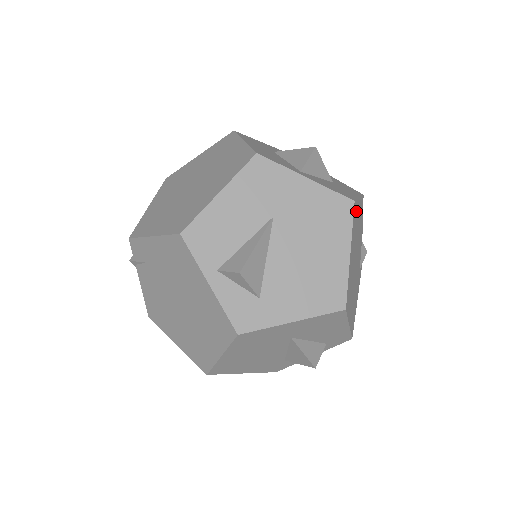
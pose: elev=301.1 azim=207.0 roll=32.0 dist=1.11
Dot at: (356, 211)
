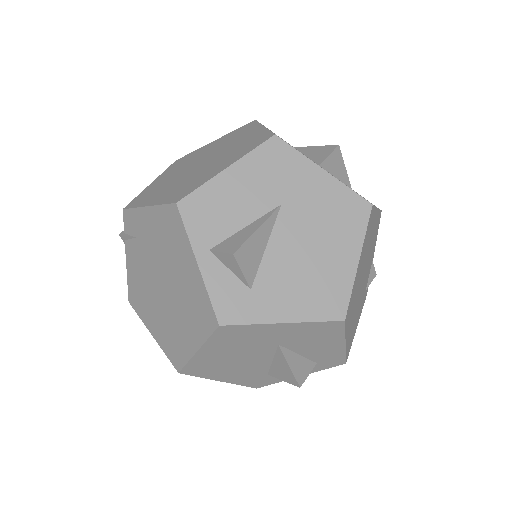
Dot at: (372, 219)
